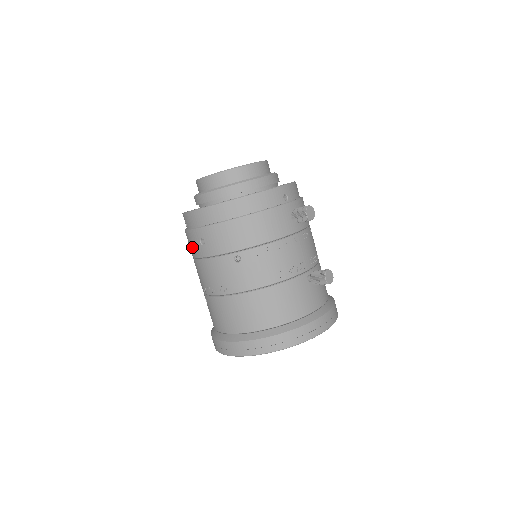
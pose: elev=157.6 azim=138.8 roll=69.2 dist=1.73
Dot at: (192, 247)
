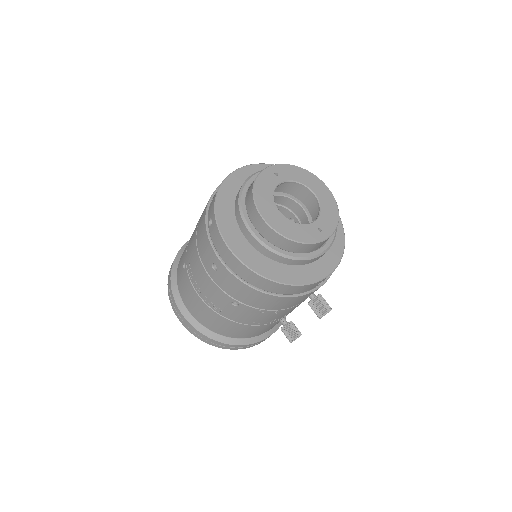
Dot at: (202, 246)
